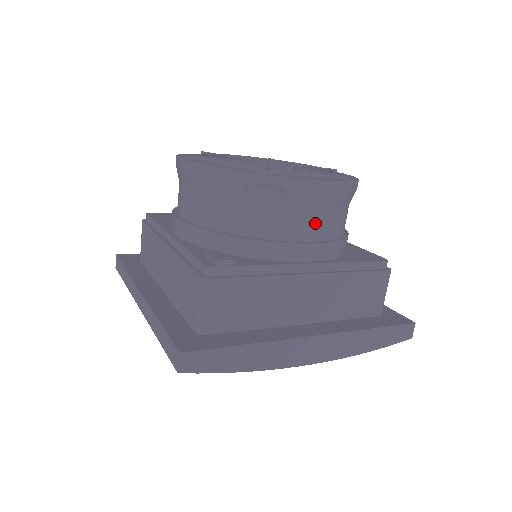
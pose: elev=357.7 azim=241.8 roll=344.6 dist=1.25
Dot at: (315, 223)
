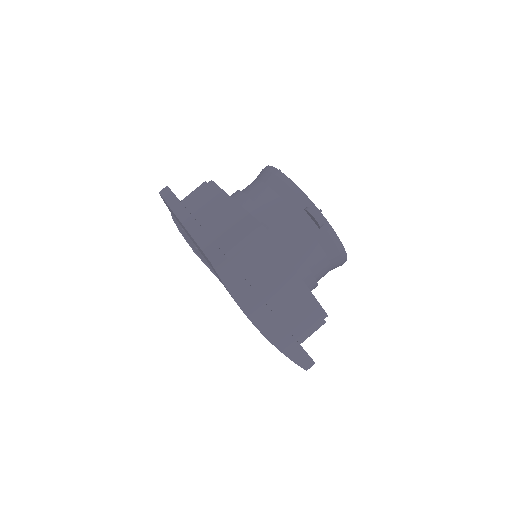
Dot at: (318, 259)
